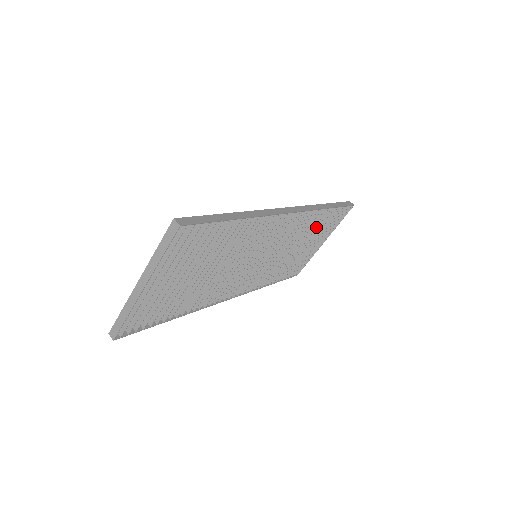
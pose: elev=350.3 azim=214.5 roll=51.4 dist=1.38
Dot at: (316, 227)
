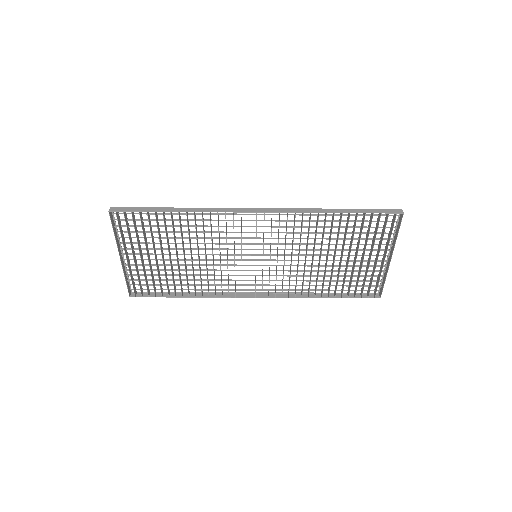
Dot at: (338, 235)
